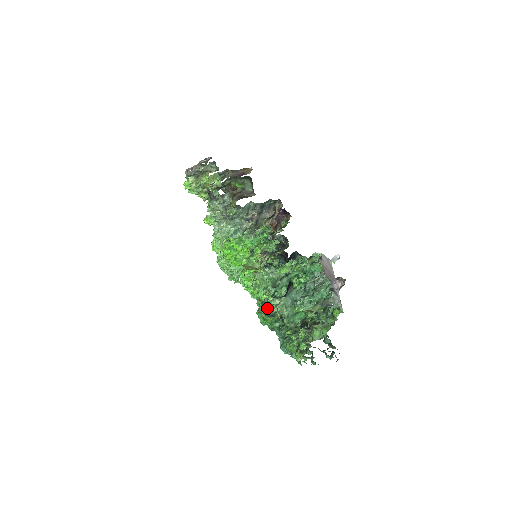
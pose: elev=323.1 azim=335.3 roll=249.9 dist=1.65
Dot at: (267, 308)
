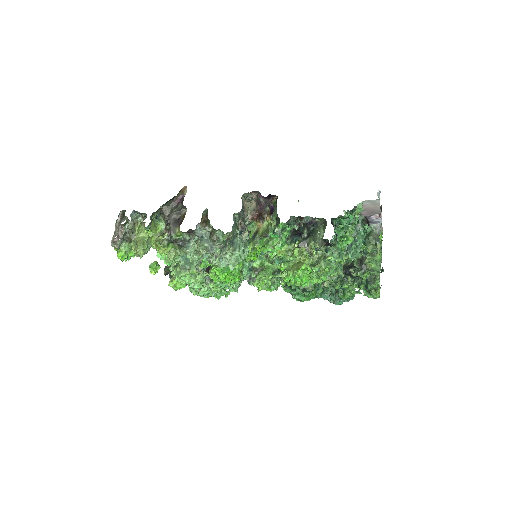
Dot at: (326, 284)
